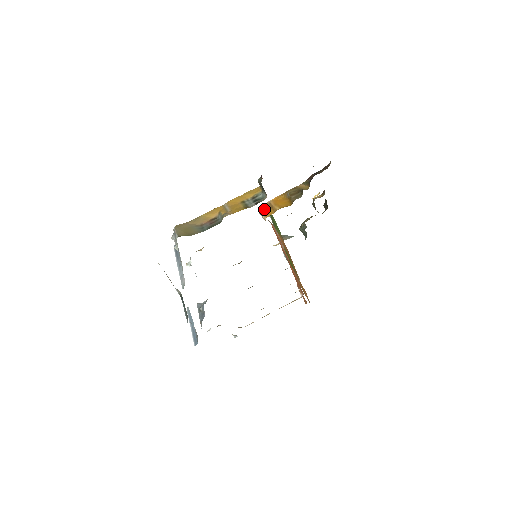
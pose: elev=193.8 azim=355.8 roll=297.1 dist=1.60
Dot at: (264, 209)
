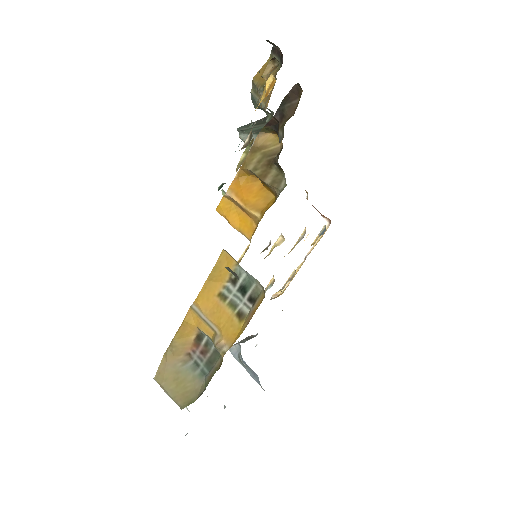
Dot at: (230, 215)
